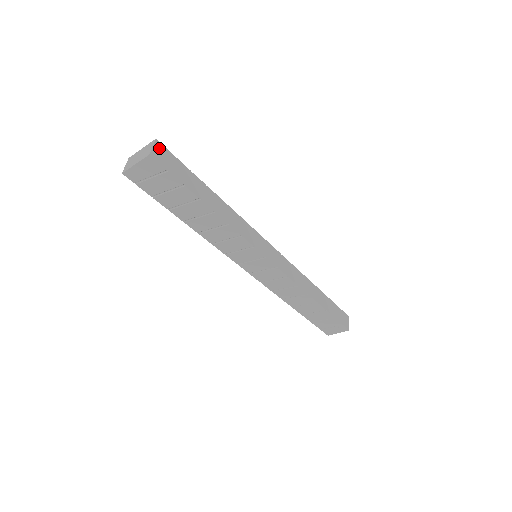
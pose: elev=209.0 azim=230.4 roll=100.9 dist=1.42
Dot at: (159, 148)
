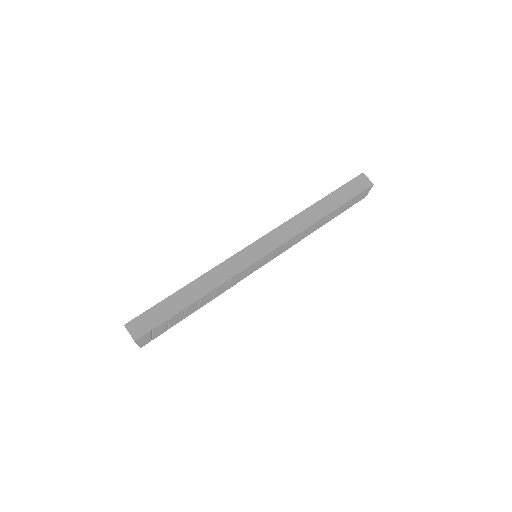
Dot at: (132, 327)
